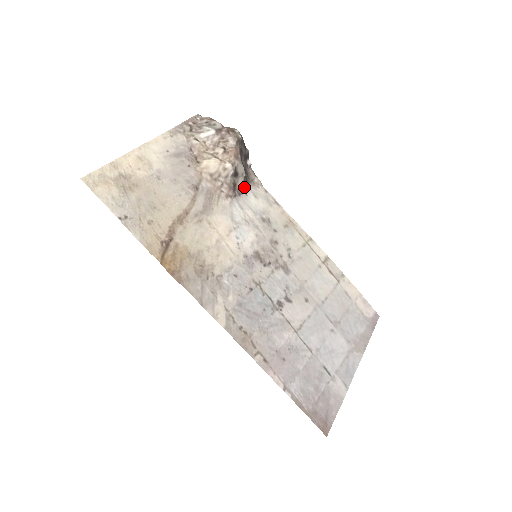
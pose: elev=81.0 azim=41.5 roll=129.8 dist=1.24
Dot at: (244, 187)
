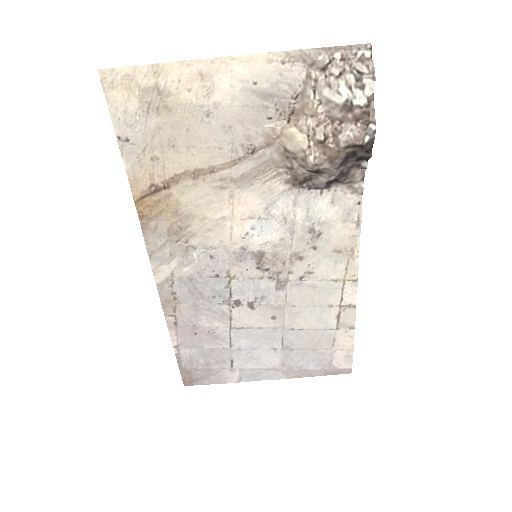
Dot at: (323, 186)
